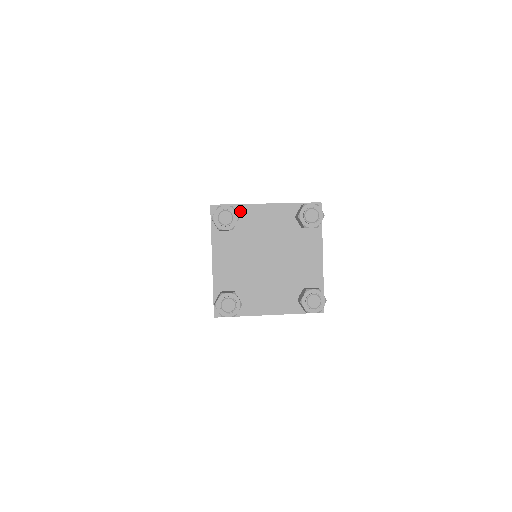
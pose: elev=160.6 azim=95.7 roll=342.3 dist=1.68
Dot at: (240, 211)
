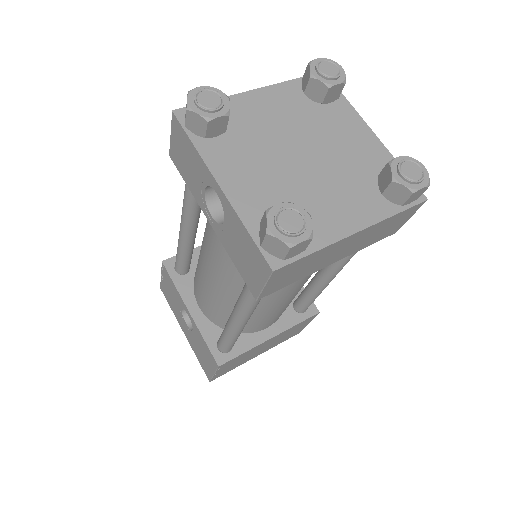
Dot at: occluded
